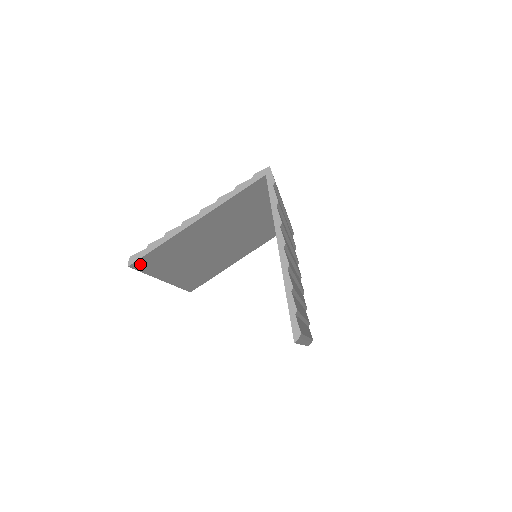
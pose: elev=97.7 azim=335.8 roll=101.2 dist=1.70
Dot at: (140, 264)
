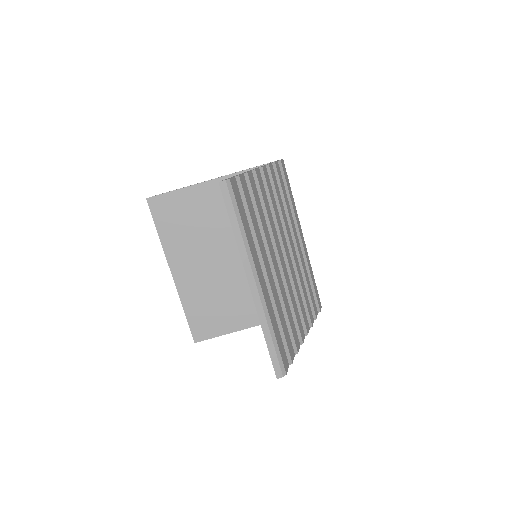
Dot at: (156, 207)
